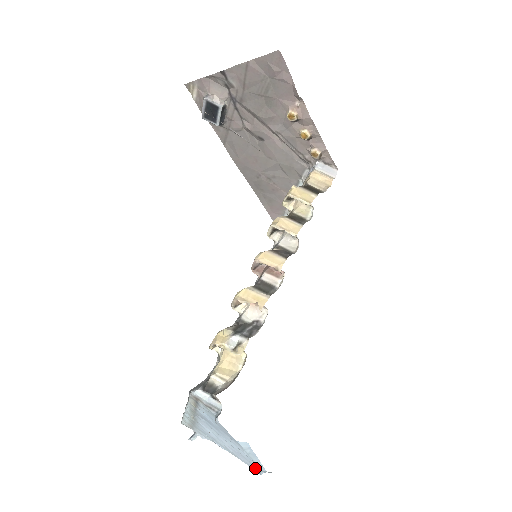
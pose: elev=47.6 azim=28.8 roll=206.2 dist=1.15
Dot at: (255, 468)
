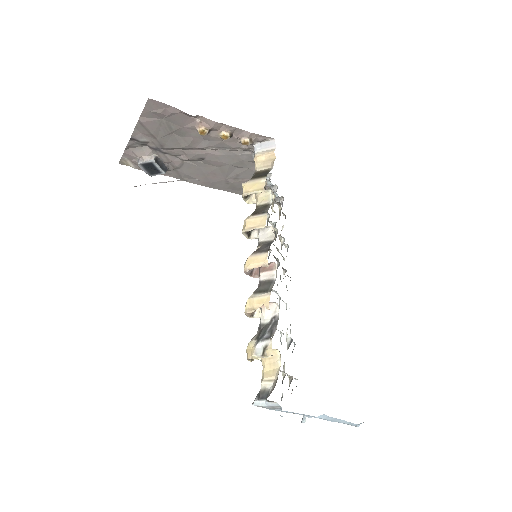
Dot at: occluded
